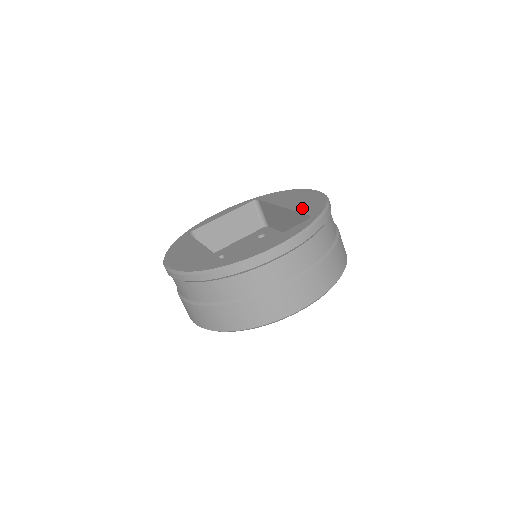
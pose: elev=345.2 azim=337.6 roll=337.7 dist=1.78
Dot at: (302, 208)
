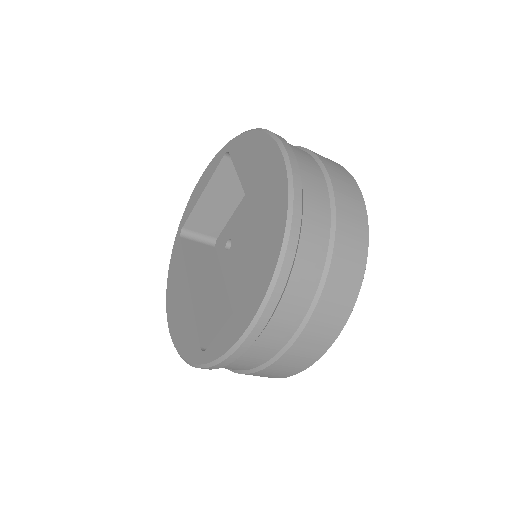
Dot at: (263, 219)
